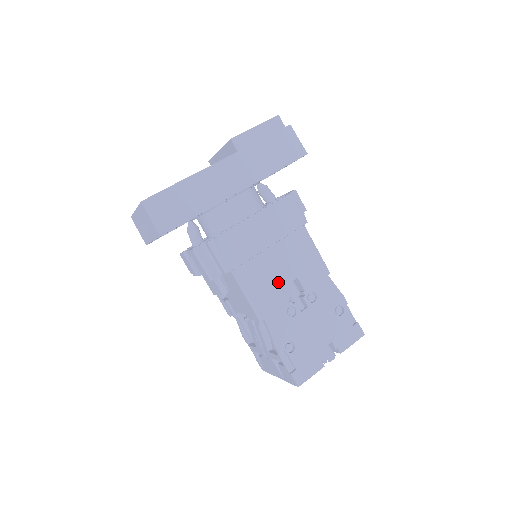
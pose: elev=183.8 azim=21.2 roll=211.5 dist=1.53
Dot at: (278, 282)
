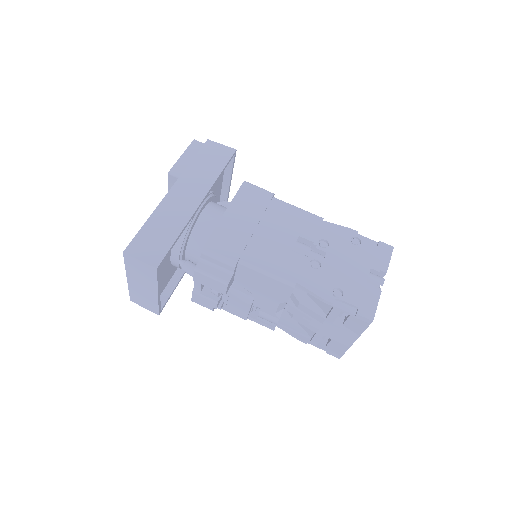
Dot at: (285, 248)
